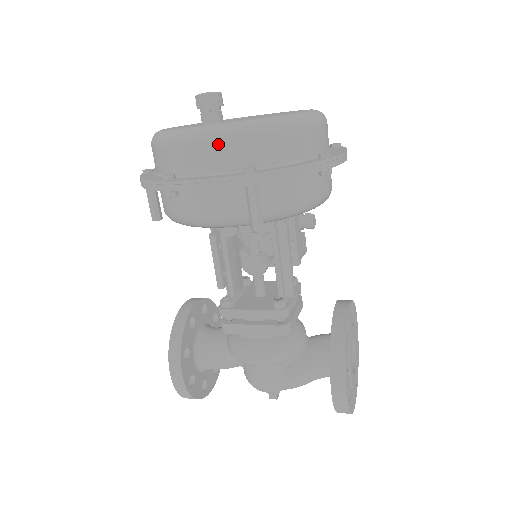
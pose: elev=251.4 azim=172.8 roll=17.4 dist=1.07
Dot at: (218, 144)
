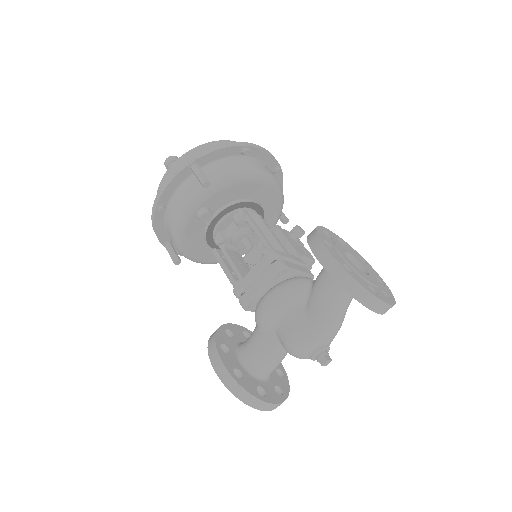
Dot at: (174, 166)
